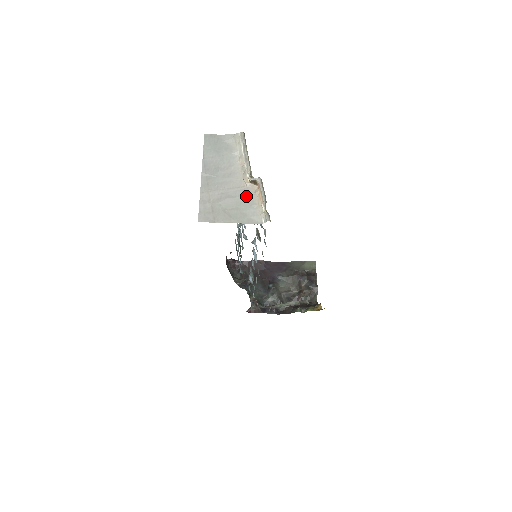
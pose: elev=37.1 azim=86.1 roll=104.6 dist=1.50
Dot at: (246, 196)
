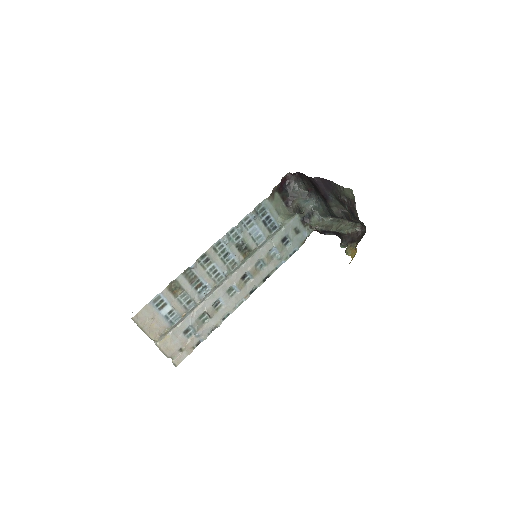
Dot at: occluded
